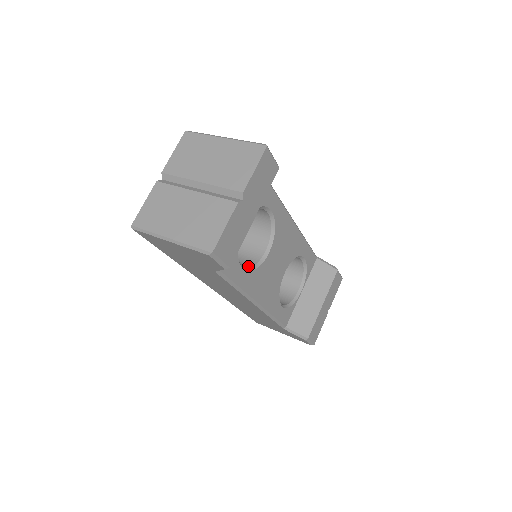
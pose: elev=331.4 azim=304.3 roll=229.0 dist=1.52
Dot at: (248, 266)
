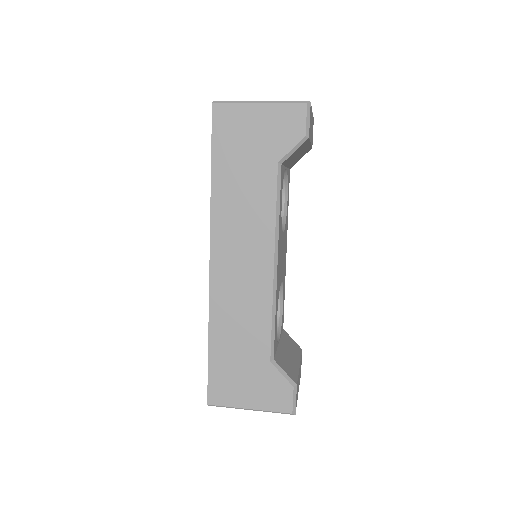
Dot at: occluded
